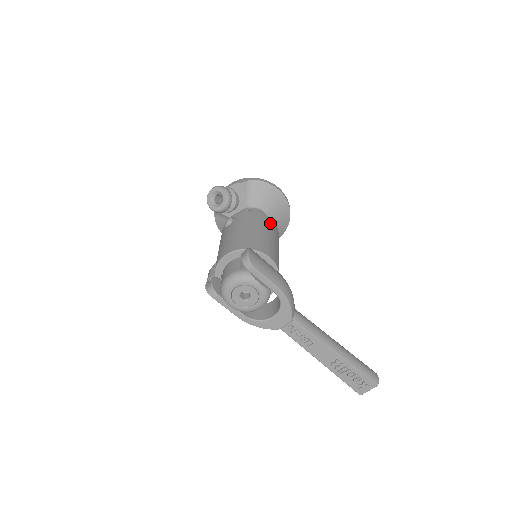
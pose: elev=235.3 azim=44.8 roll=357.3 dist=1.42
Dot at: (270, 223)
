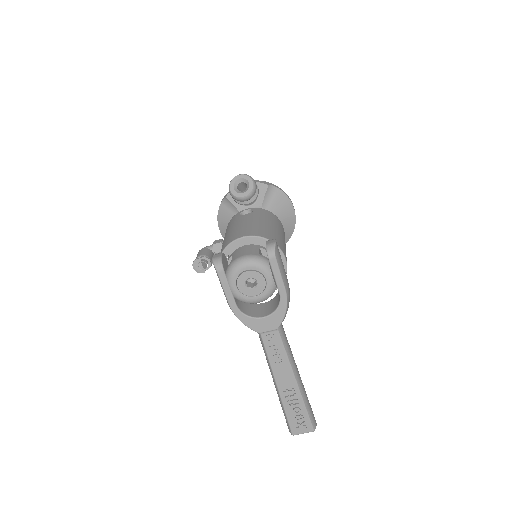
Dot at: occluded
